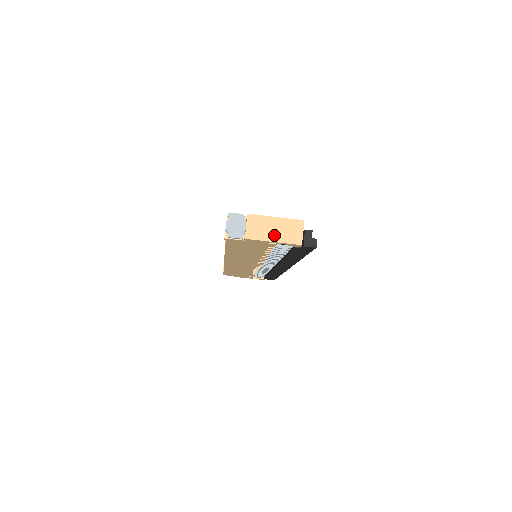
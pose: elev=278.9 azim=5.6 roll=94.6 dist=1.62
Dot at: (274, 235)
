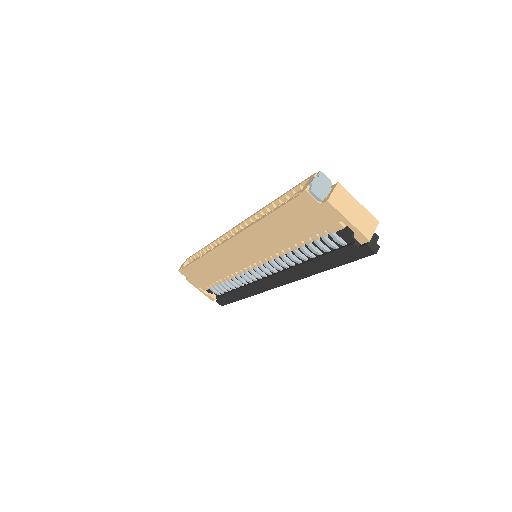
Dot at: (352, 216)
